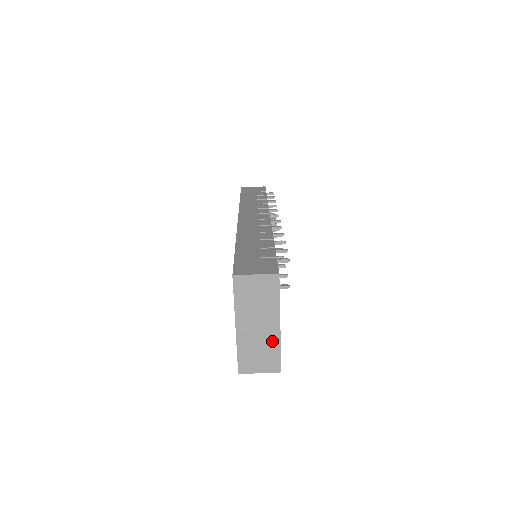
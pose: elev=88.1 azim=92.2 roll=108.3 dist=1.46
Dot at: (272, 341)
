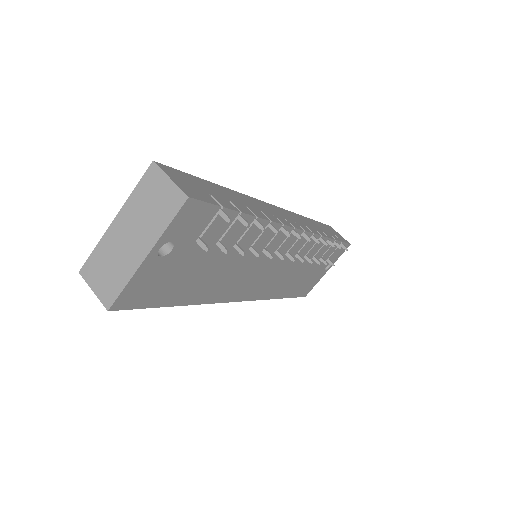
Dot at: (127, 267)
